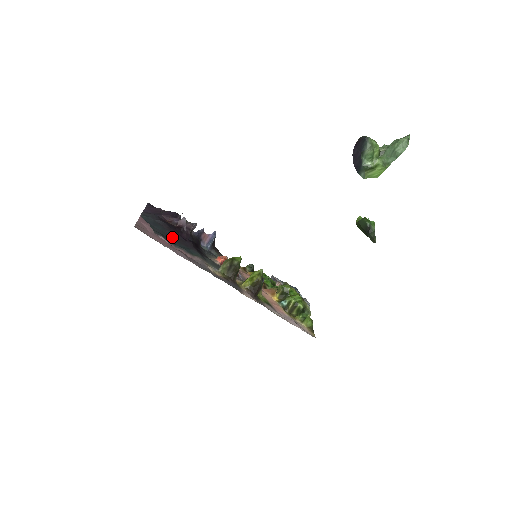
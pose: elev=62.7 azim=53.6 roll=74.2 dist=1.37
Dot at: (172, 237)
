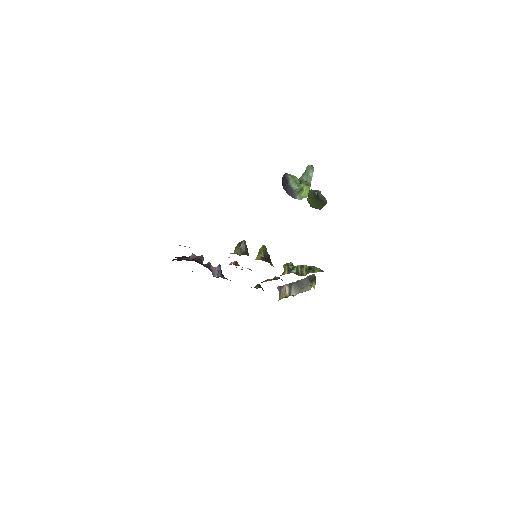
Dot at: occluded
